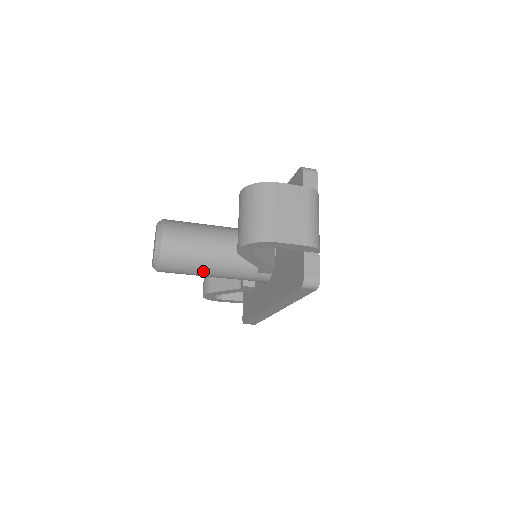
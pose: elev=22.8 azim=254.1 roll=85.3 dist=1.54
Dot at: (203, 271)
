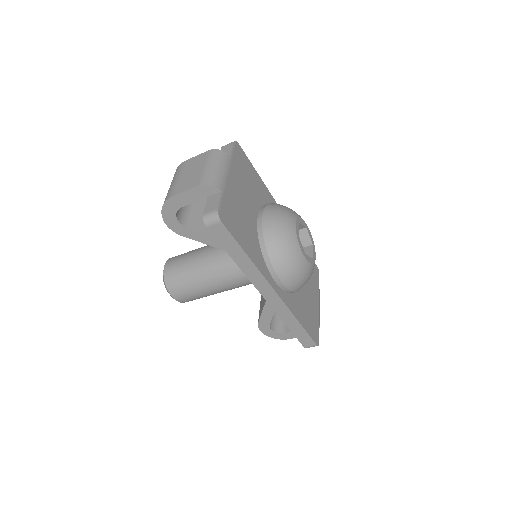
Dot at: (202, 283)
